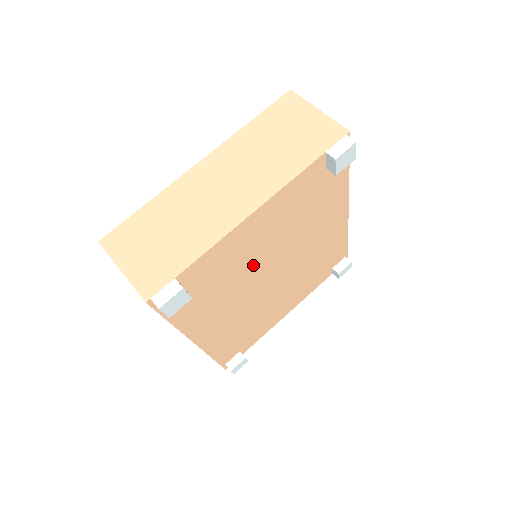
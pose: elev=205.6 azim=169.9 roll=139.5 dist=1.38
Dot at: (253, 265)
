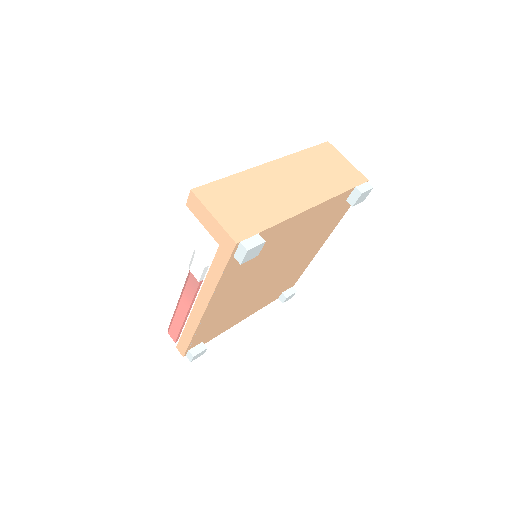
Dot at: (276, 254)
